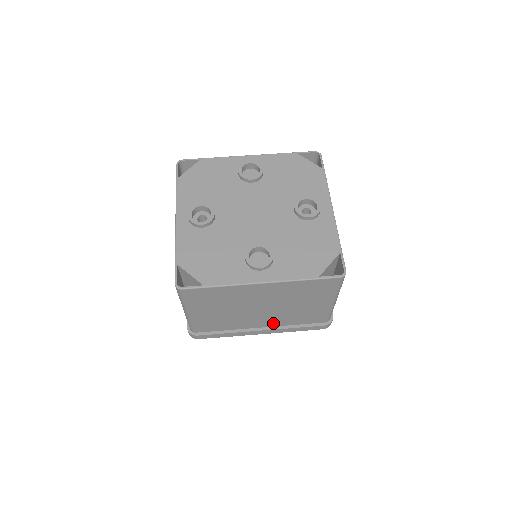
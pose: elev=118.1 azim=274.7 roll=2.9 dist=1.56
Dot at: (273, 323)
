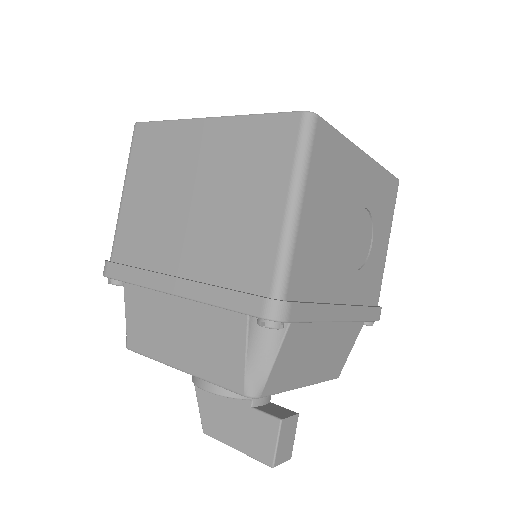
Dot at: (196, 266)
